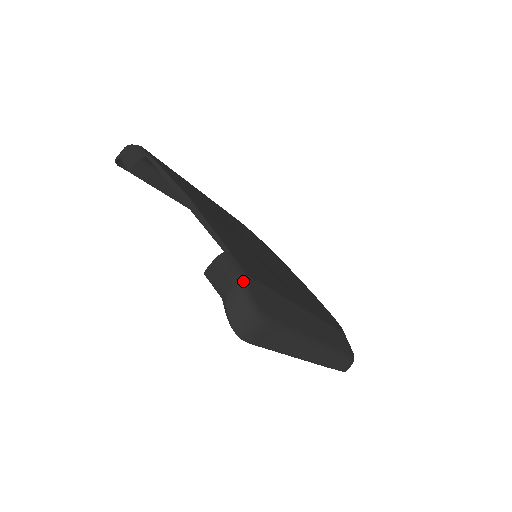
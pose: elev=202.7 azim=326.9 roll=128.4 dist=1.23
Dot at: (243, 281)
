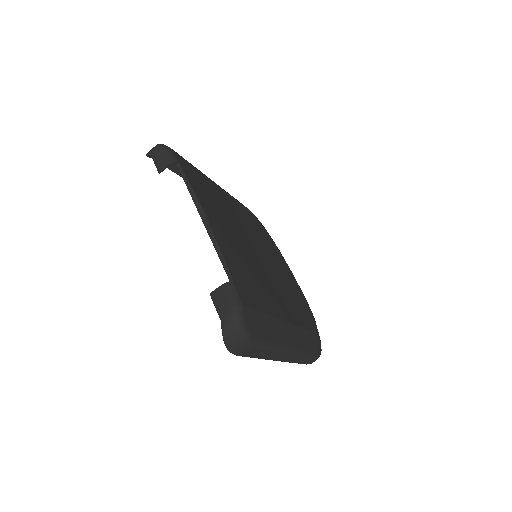
Dot at: (240, 311)
